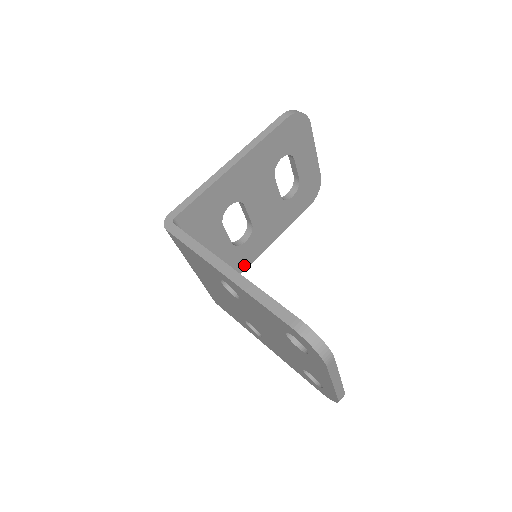
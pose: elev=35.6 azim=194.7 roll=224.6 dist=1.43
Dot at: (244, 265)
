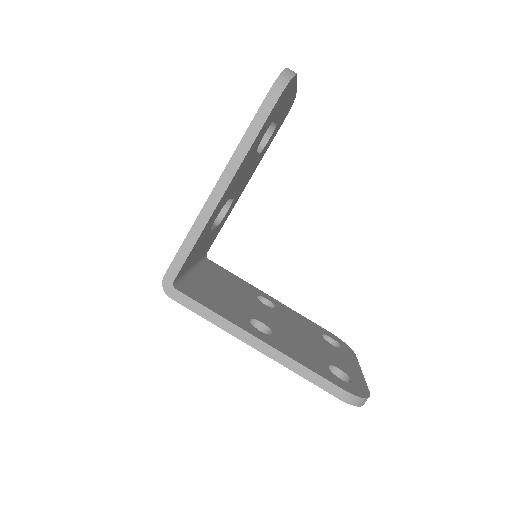
Dot at: (224, 221)
